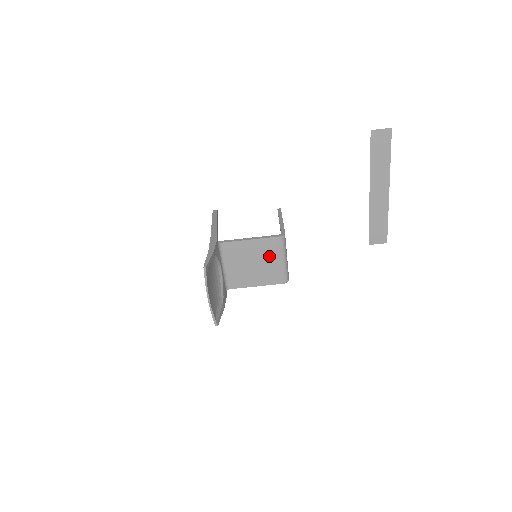
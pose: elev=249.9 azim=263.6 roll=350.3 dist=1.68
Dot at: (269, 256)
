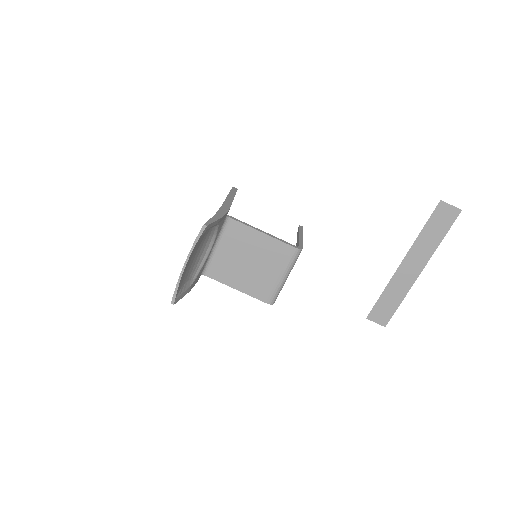
Dot at: (271, 263)
